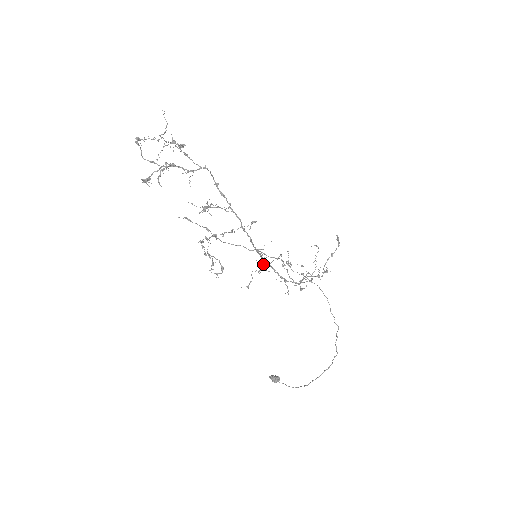
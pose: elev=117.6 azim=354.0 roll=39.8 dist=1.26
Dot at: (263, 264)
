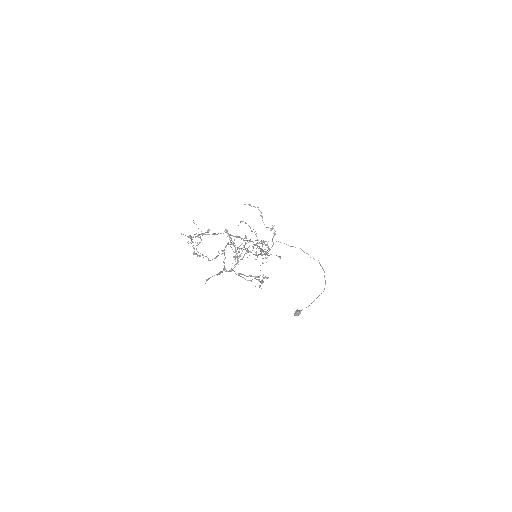
Dot at: (257, 257)
